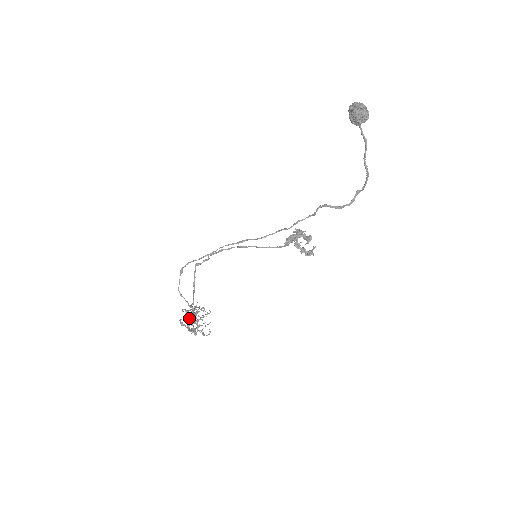
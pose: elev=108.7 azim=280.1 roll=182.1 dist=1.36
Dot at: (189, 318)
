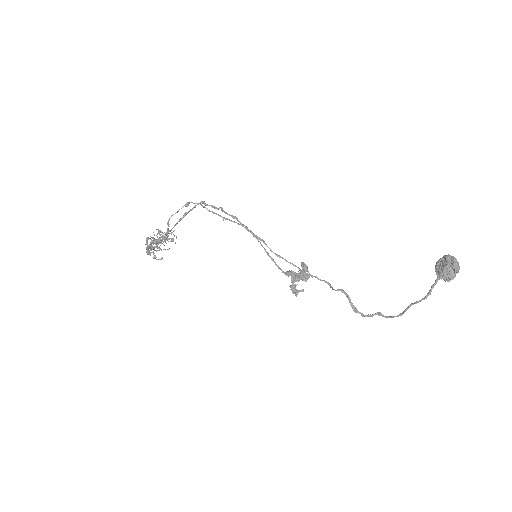
Dot at: occluded
